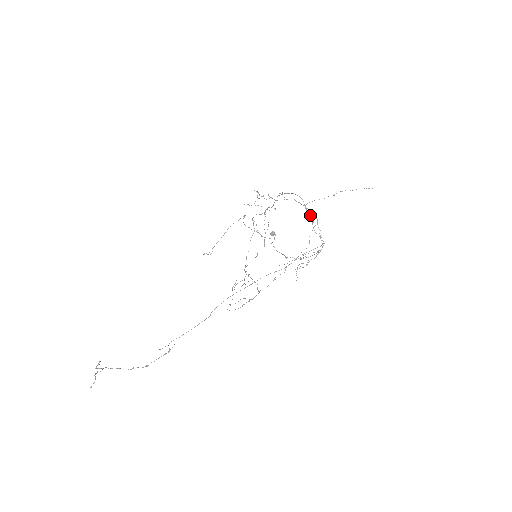
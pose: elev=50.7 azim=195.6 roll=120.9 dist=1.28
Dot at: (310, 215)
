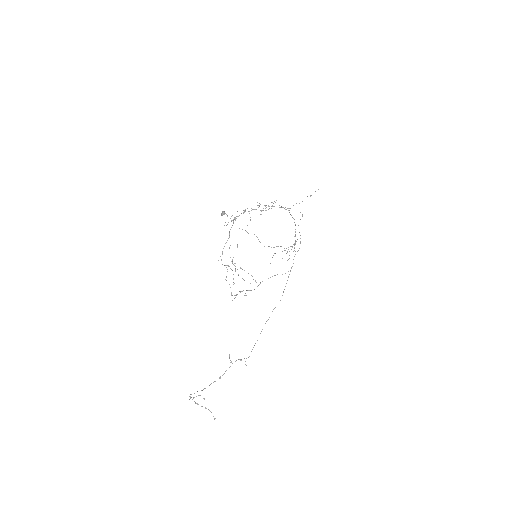
Dot at: occluded
